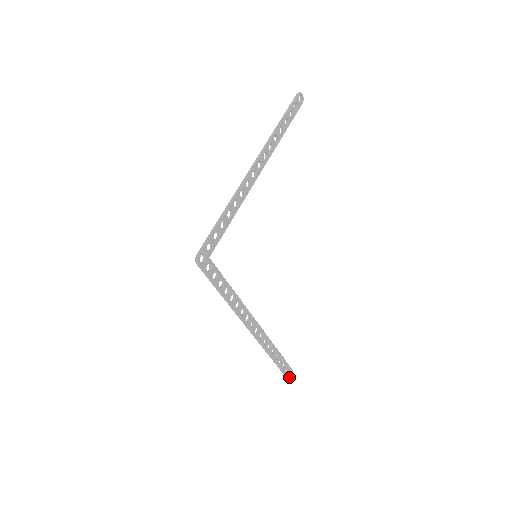
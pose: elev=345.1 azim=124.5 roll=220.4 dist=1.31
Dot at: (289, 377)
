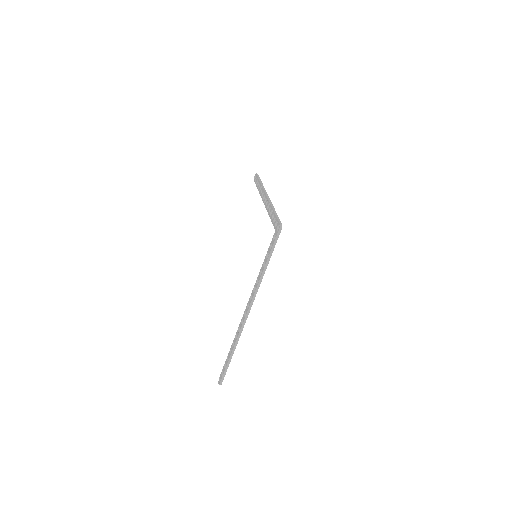
Dot at: occluded
